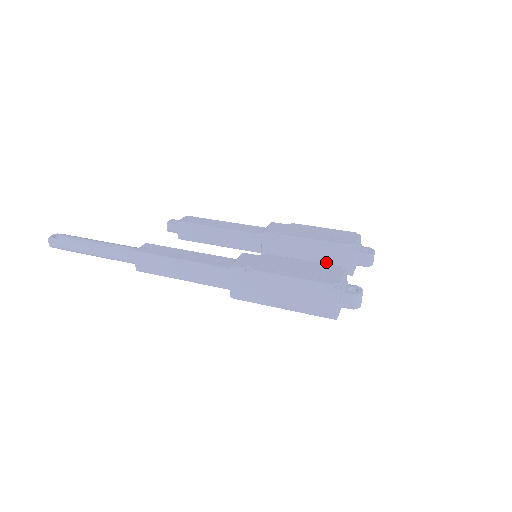
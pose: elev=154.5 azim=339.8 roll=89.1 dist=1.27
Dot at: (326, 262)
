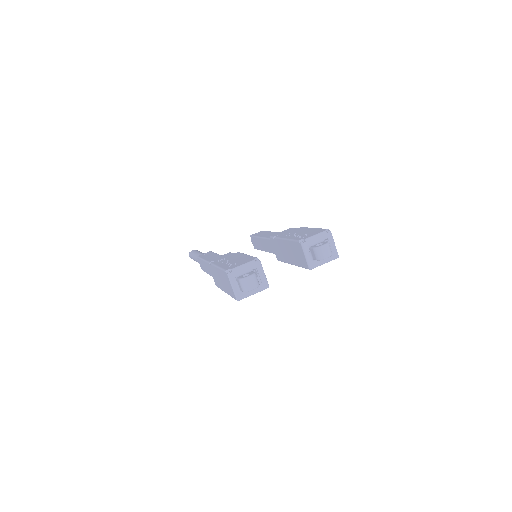
Dot at: (296, 258)
